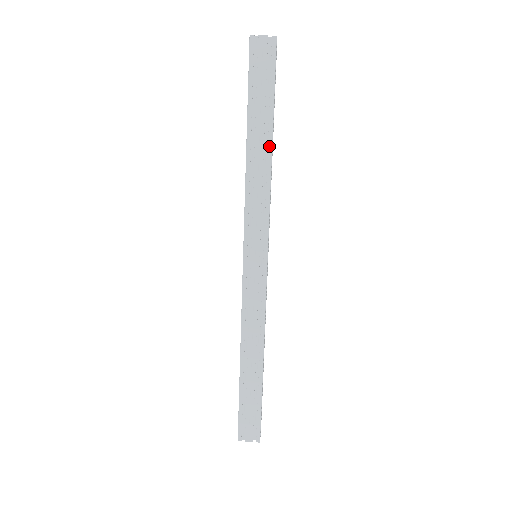
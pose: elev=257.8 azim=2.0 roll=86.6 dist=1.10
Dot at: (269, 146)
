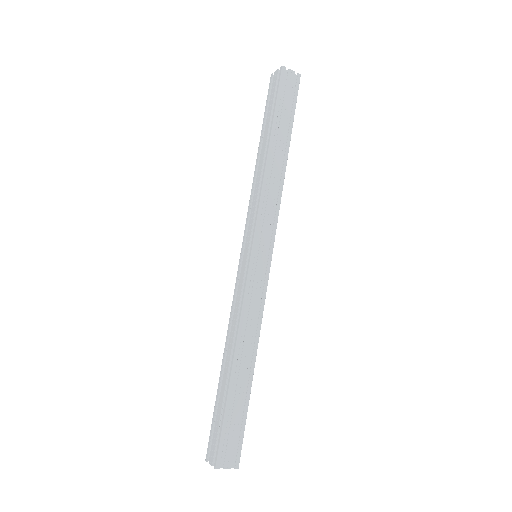
Dot at: (267, 151)
